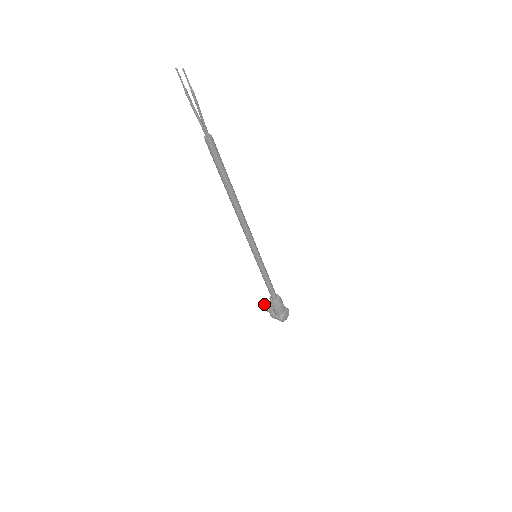
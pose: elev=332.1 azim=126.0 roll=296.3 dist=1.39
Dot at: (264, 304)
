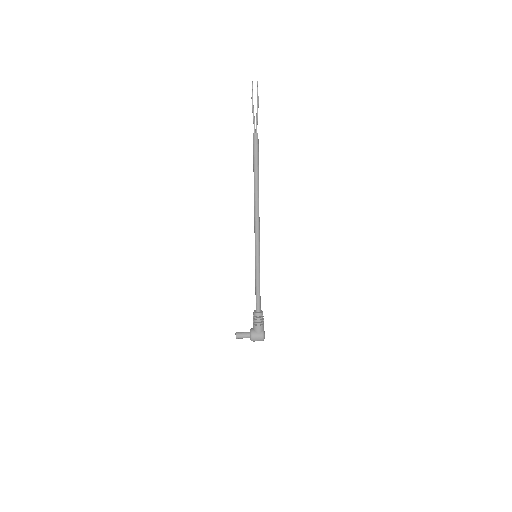
Dot at: (241, 332)
